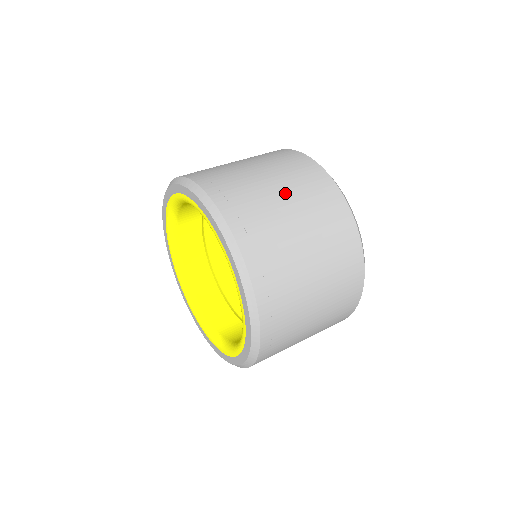
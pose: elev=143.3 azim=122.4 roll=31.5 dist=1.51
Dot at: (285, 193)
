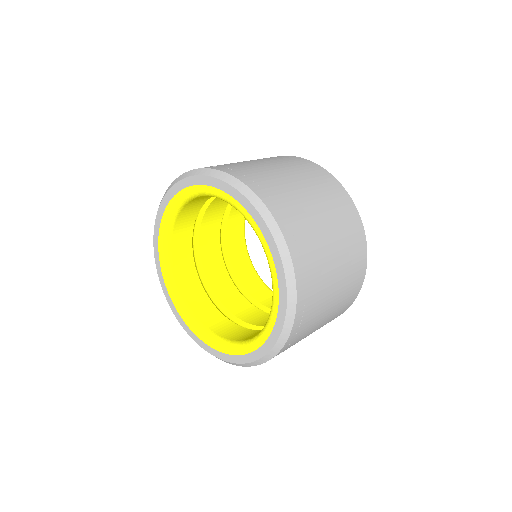
Dot at: (336, 244)
